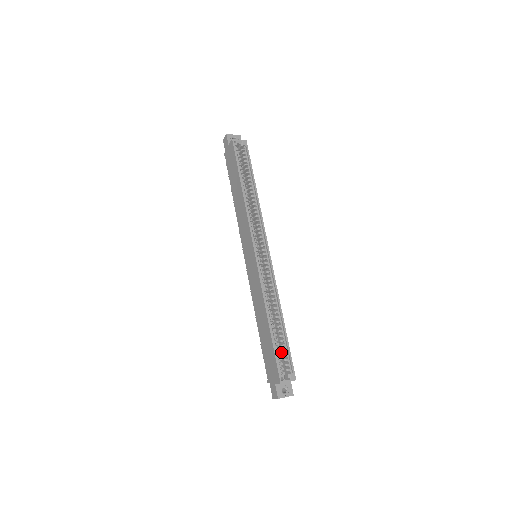
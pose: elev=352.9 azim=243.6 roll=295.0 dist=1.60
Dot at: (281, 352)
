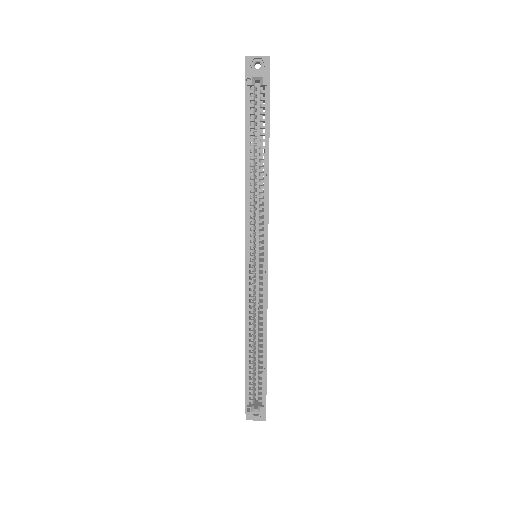
Dot at: occluded
